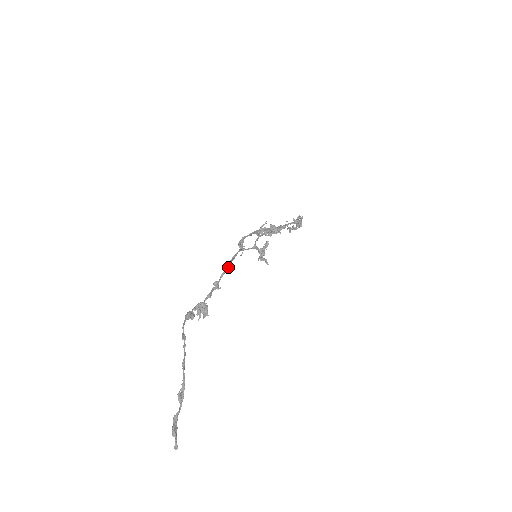
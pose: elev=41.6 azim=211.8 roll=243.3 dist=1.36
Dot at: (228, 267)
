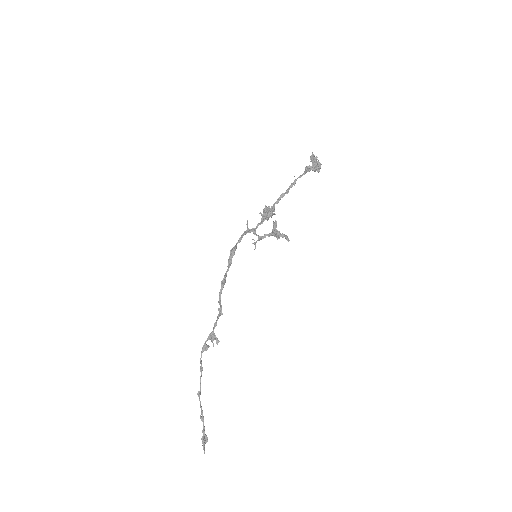
Dot at: occluded
